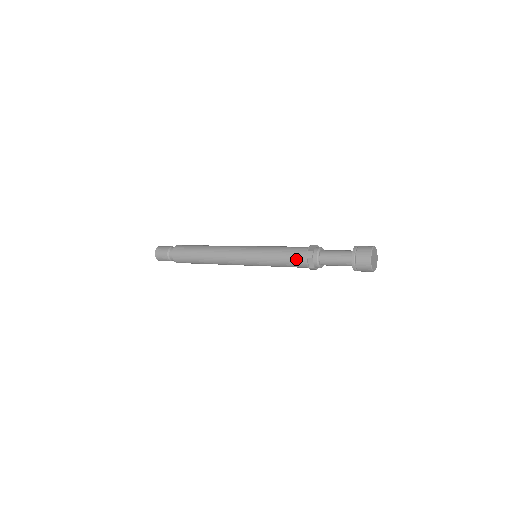
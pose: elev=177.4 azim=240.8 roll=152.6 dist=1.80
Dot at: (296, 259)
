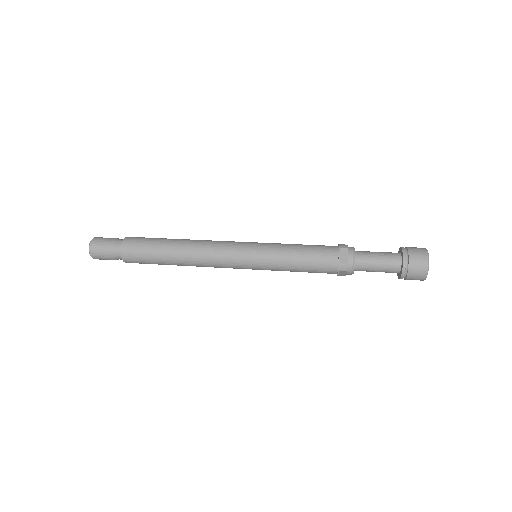
Dot at: (322, 270)
